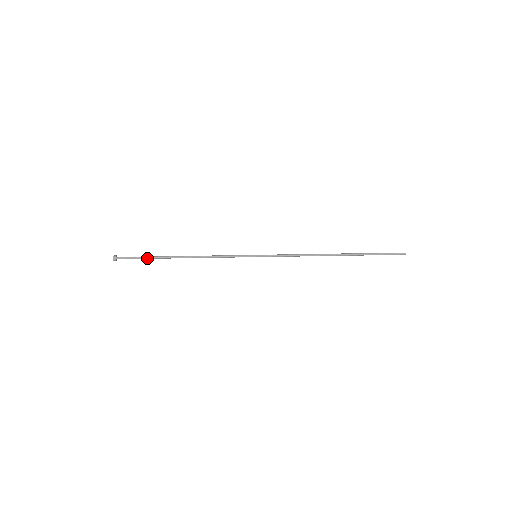
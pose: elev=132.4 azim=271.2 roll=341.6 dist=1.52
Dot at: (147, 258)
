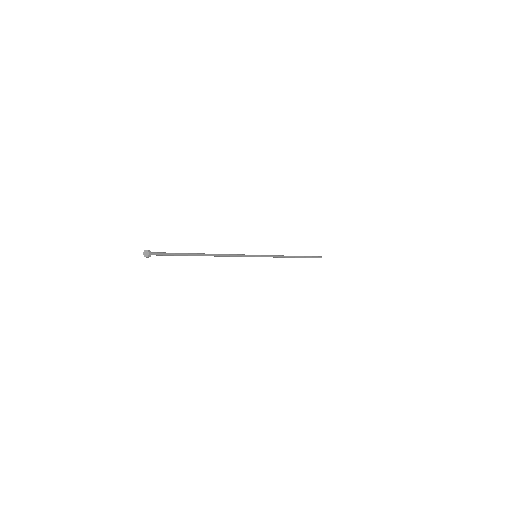
Dot at: (179, 253)
